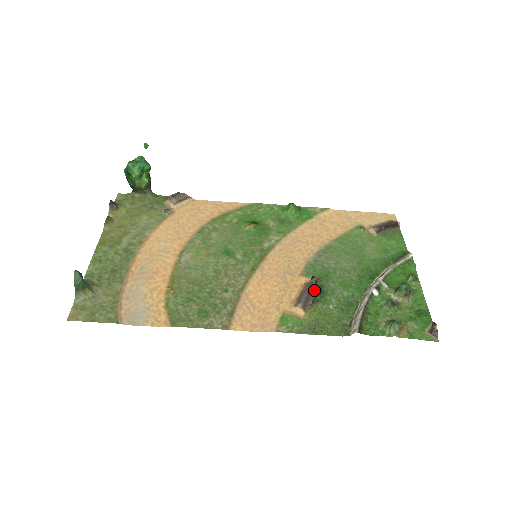
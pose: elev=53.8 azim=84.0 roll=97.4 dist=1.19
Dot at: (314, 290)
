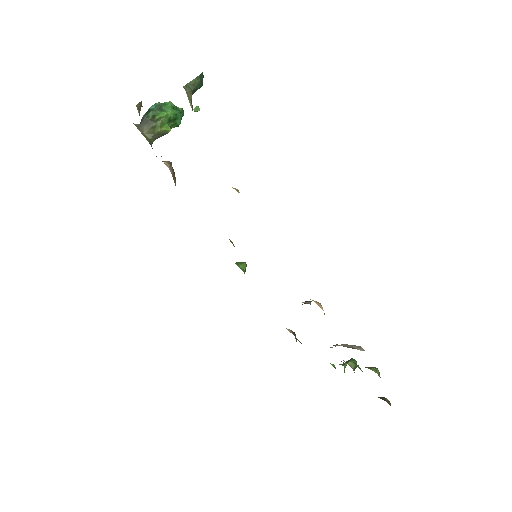
Dot at: occluded
